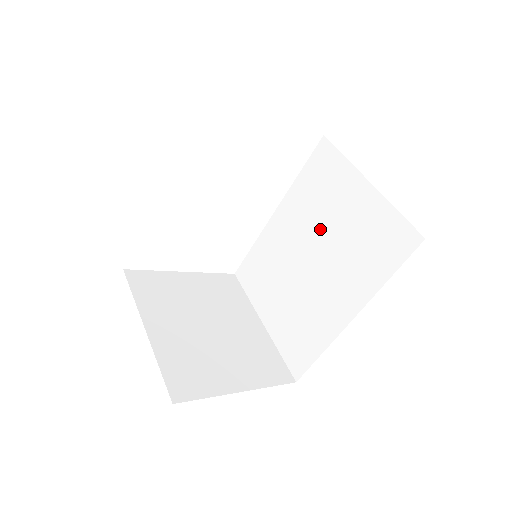
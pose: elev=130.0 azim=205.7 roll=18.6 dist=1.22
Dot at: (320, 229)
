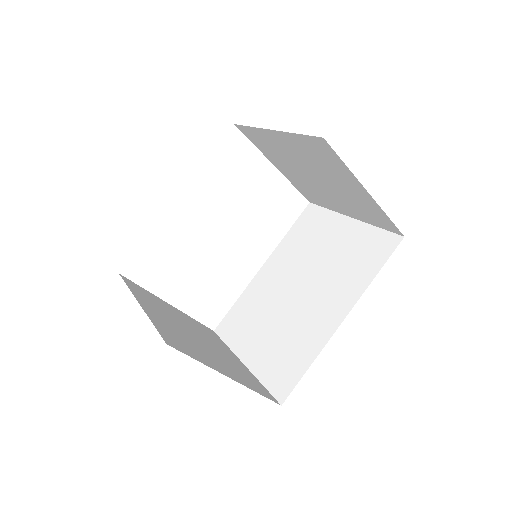
Dot at: (308, 263)
